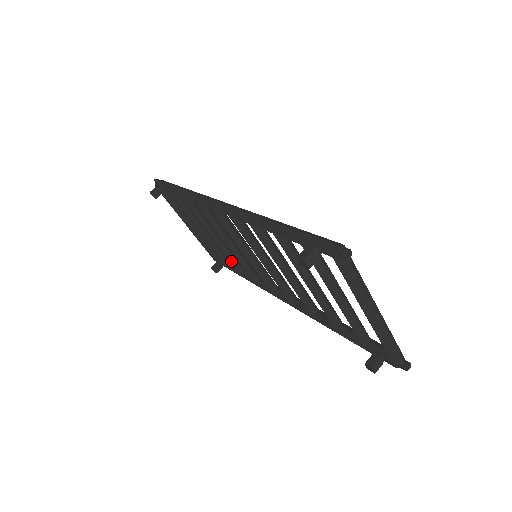
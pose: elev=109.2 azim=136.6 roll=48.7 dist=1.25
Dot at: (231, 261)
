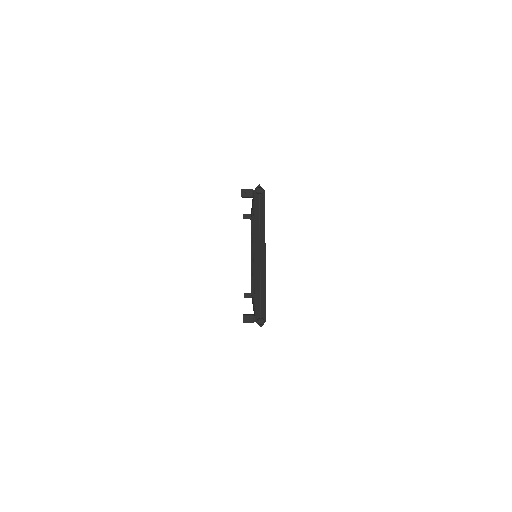
Dot at: occluded
